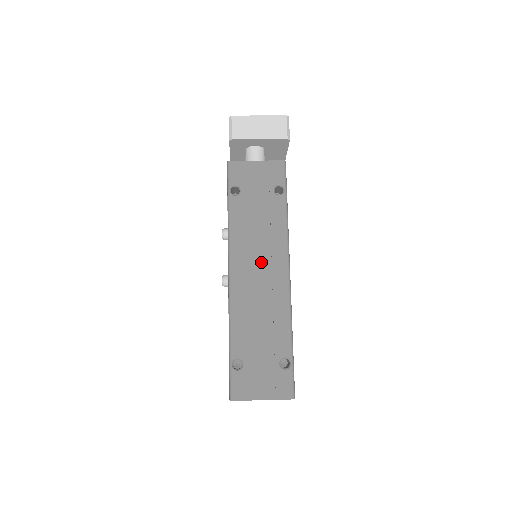
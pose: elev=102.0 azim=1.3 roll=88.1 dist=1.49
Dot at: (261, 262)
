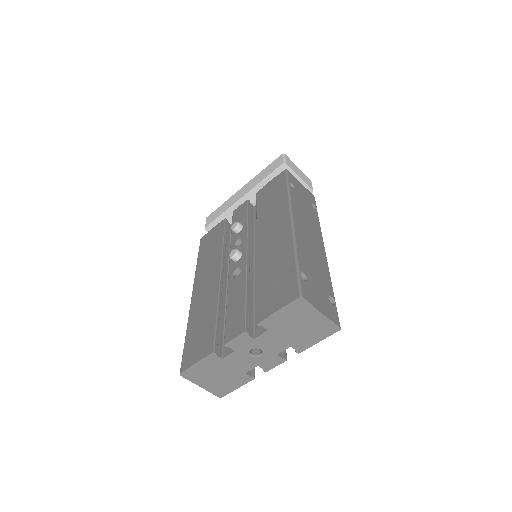
Dot at: (310, 231)
